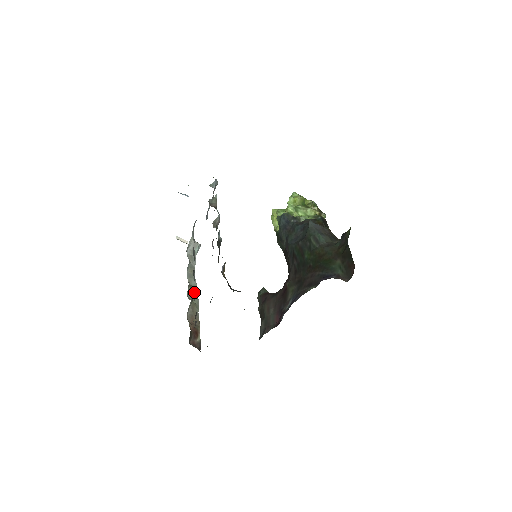
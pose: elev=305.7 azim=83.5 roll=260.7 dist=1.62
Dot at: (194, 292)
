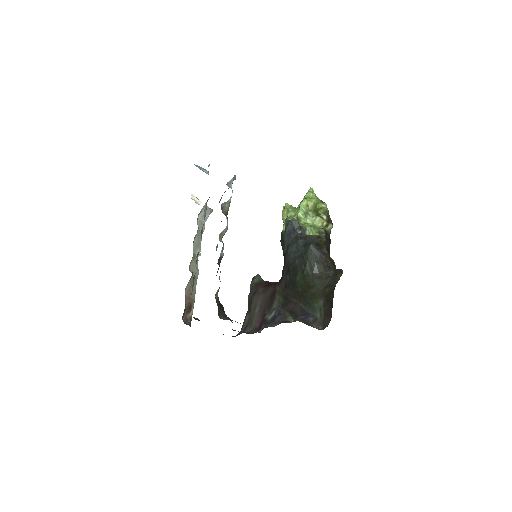
Dot at: (194, 277)
